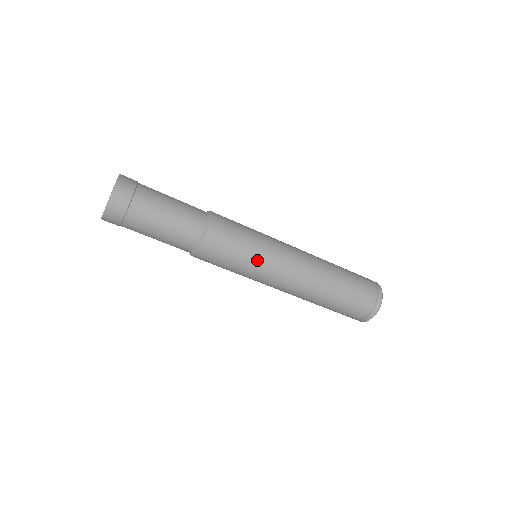
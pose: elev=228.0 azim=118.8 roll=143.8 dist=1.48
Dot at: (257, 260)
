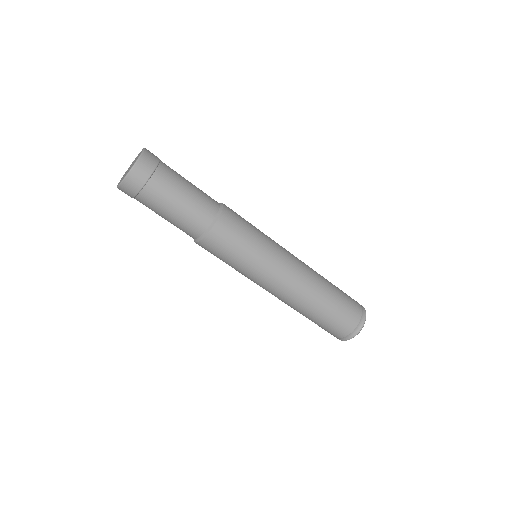
Dot at: (267, 239)
